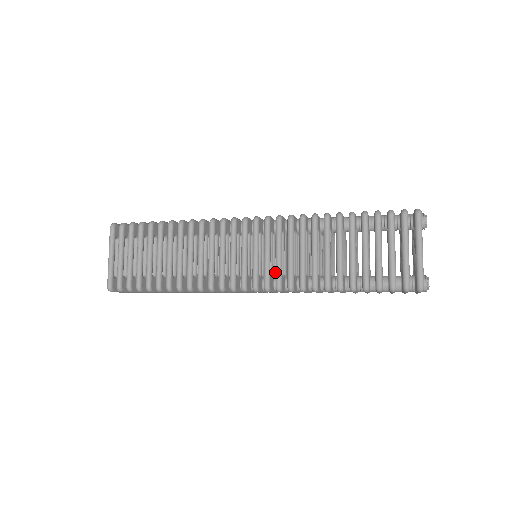
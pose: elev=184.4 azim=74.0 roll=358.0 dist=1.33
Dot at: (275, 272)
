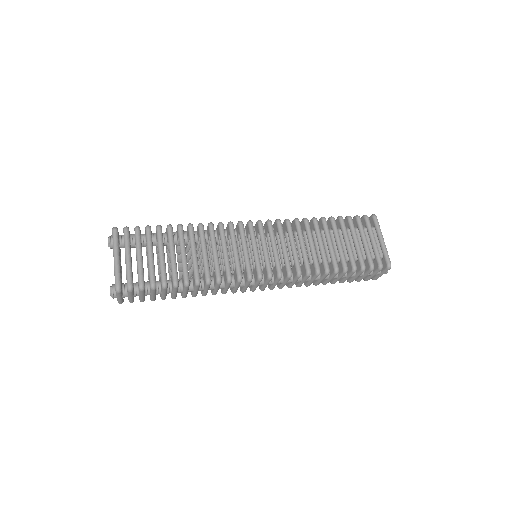
Dot at: occluded
